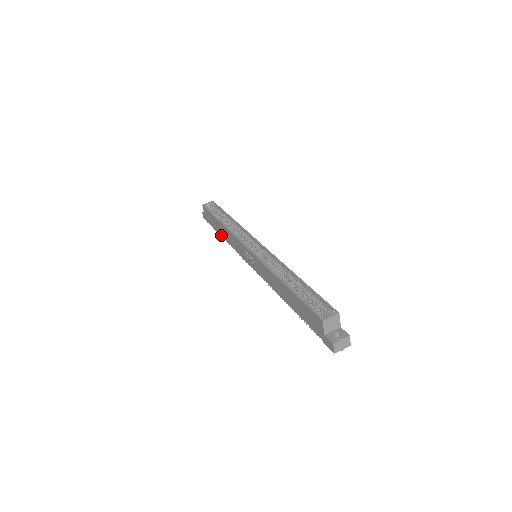
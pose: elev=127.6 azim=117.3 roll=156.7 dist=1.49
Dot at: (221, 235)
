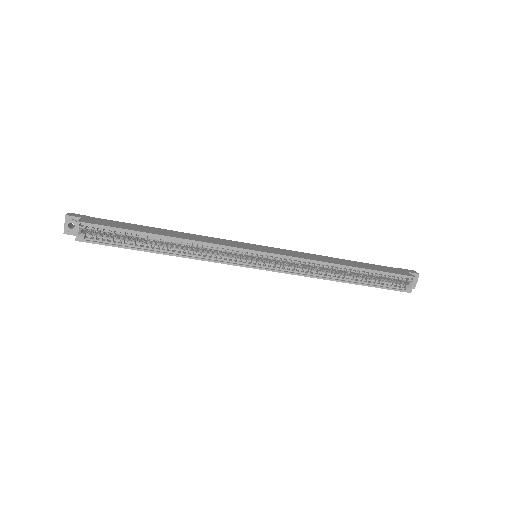
Dot at: occluded
